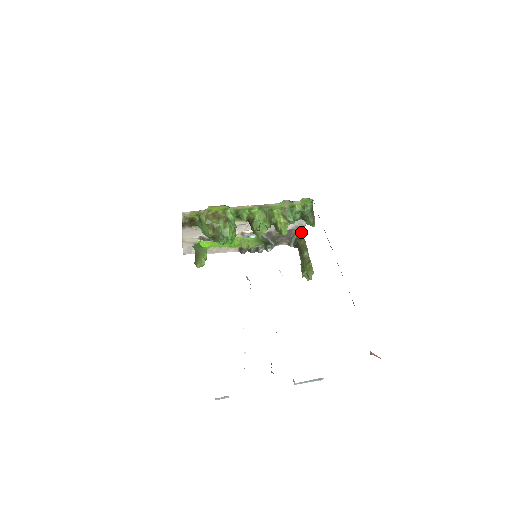
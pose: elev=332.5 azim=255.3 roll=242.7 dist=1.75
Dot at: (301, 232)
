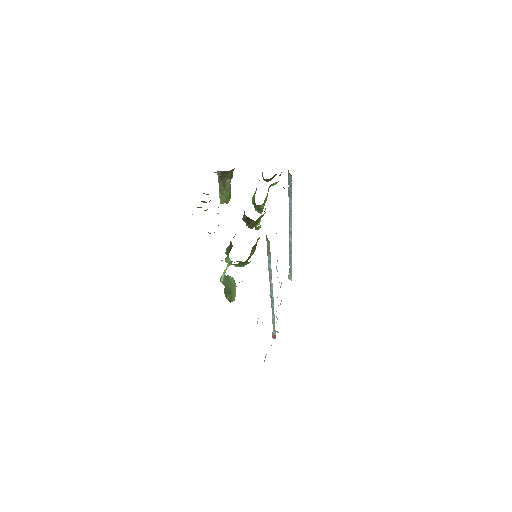
Dot at: occluded
